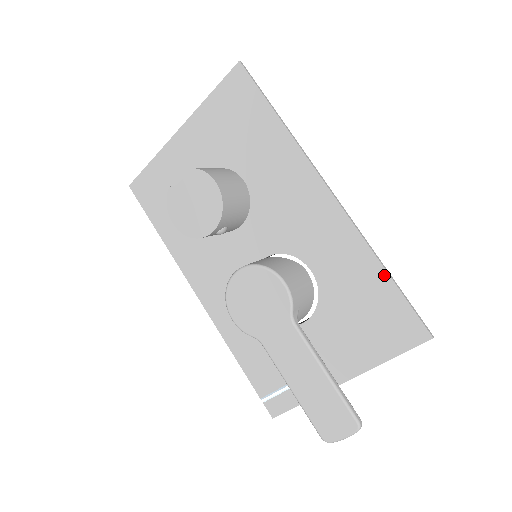
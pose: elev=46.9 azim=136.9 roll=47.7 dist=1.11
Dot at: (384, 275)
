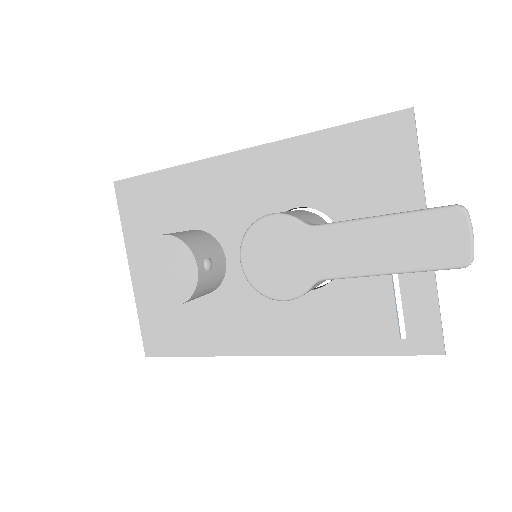
Dot at: (330, 133)
